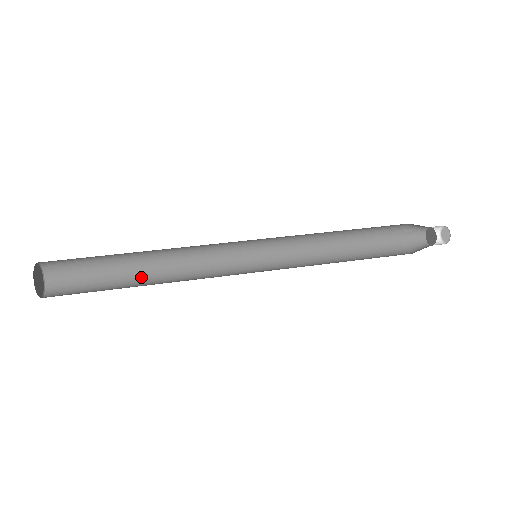
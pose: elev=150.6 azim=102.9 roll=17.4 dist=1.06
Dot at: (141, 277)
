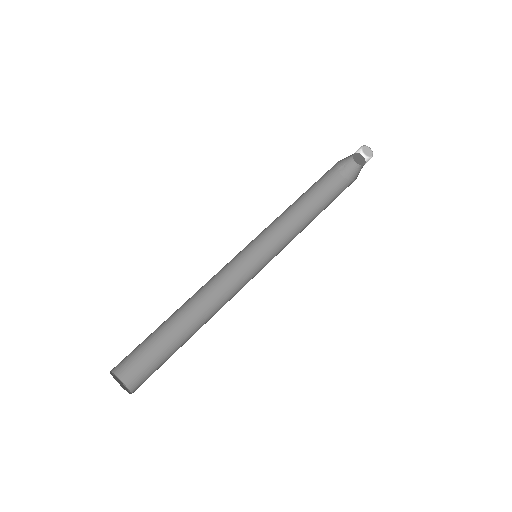
Dot at: (189, 330)
